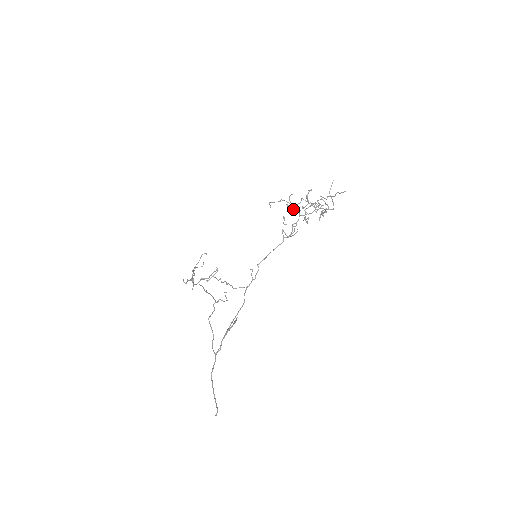
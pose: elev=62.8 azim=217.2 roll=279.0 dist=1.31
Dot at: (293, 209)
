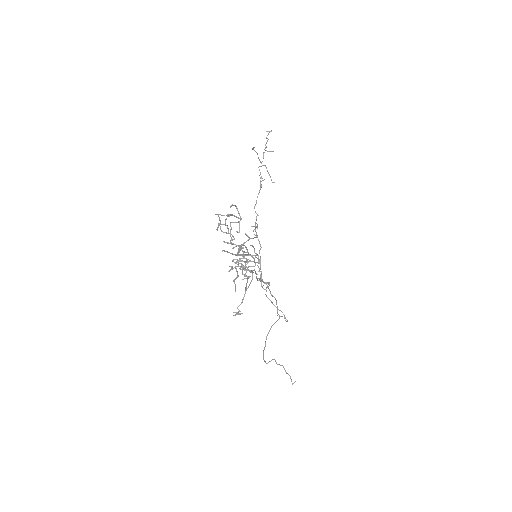
Dot at: occluded
